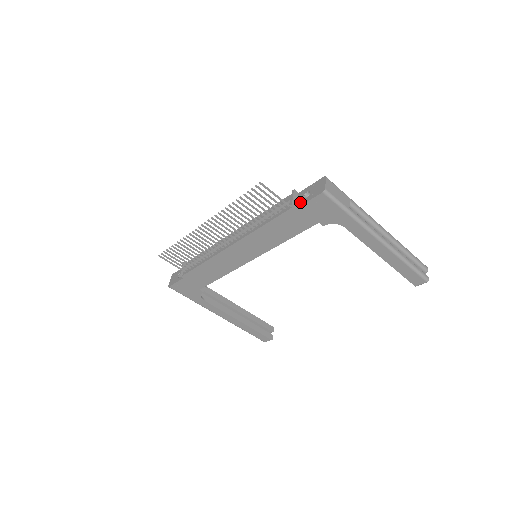
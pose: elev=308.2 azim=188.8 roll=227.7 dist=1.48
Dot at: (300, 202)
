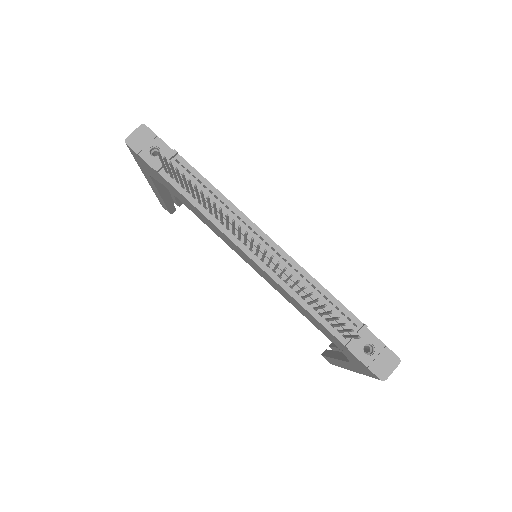
Dot at: (356, 348)
